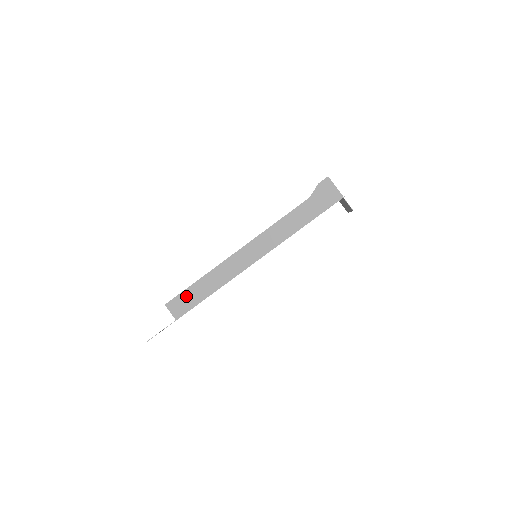
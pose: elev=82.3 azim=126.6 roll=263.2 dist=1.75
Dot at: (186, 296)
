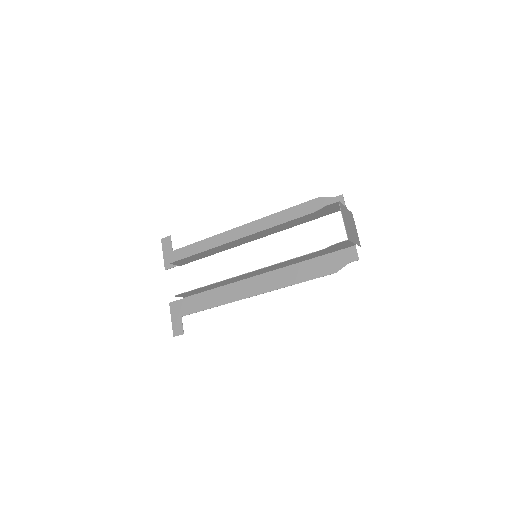
Dot at: (193, 292)
